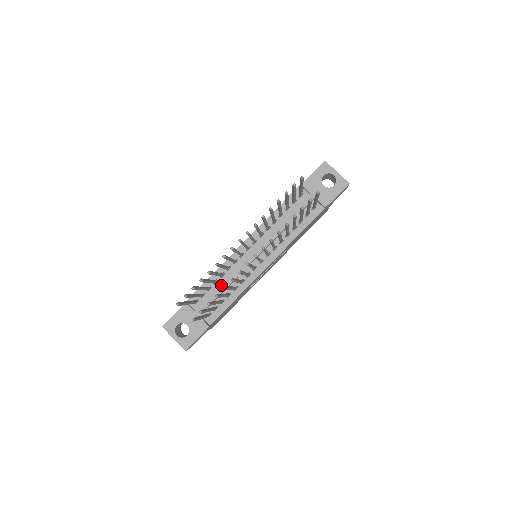
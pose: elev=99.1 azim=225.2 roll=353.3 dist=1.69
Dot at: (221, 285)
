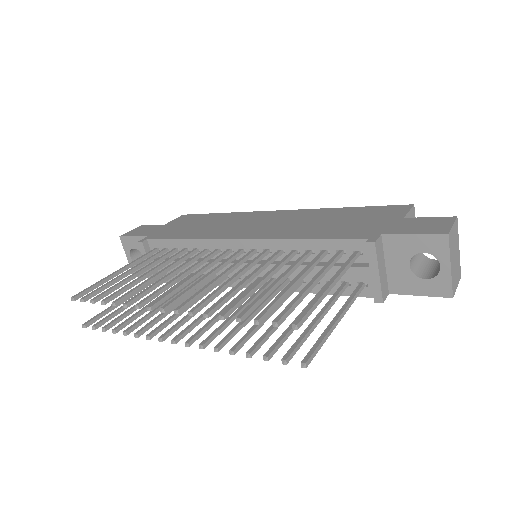
Dot at: occluded
